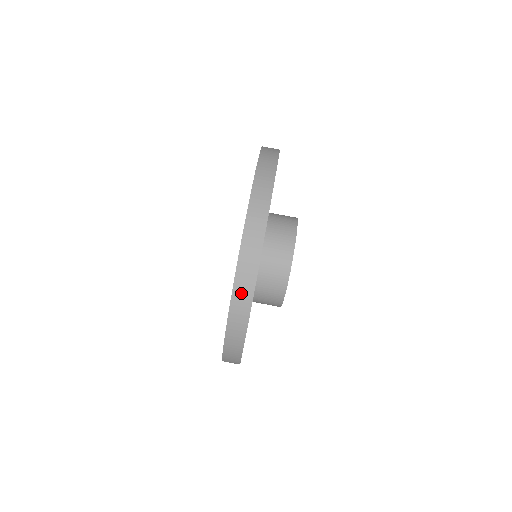
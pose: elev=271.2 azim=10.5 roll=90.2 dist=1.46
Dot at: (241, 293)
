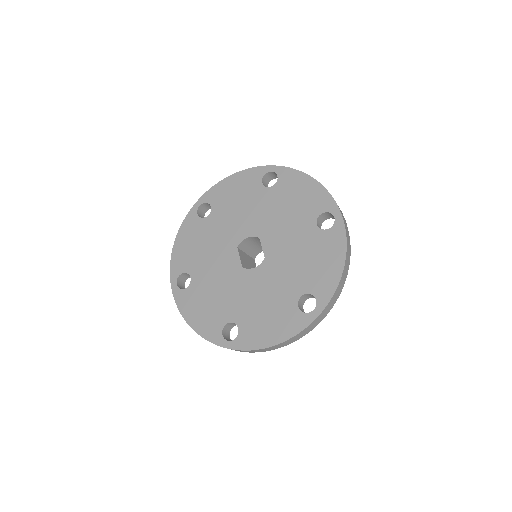
Dot at: (249, 351)
